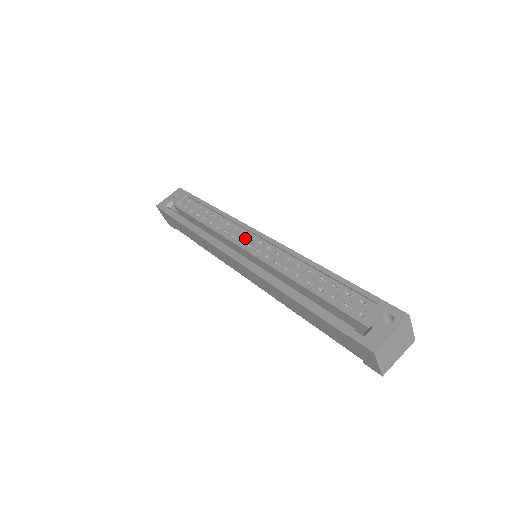
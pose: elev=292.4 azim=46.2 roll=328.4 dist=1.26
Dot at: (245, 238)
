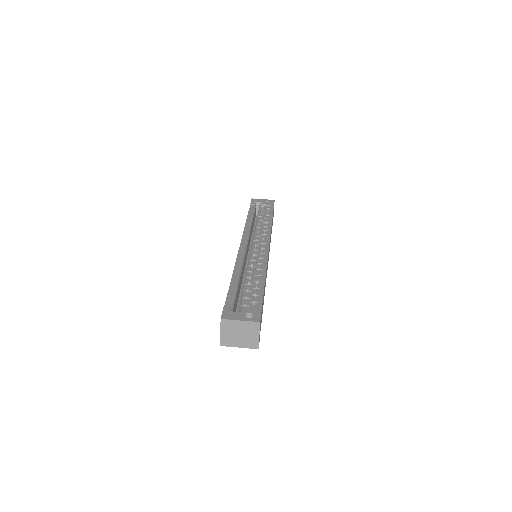
Dot at: (260, 241)
